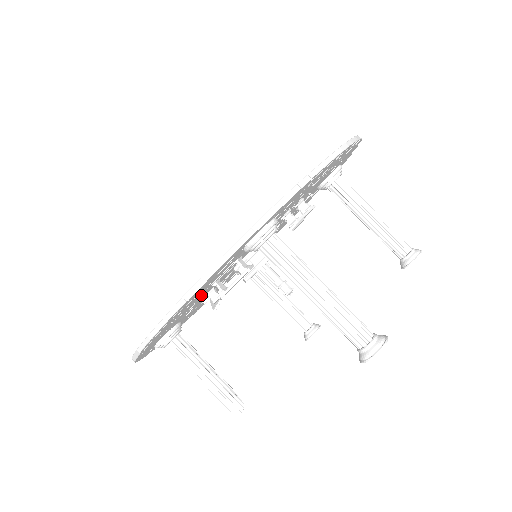
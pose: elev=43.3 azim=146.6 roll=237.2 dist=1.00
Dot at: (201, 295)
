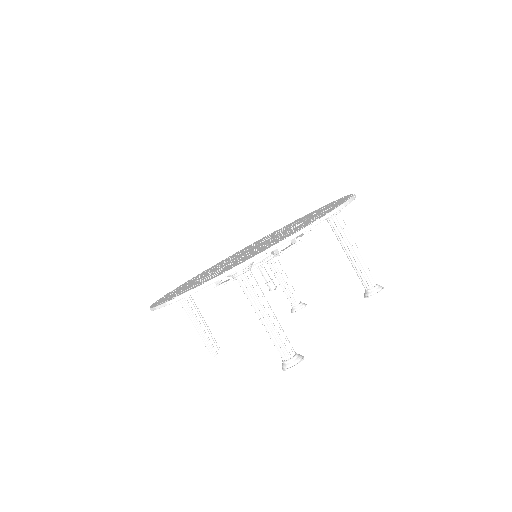
Dot at: occluded
